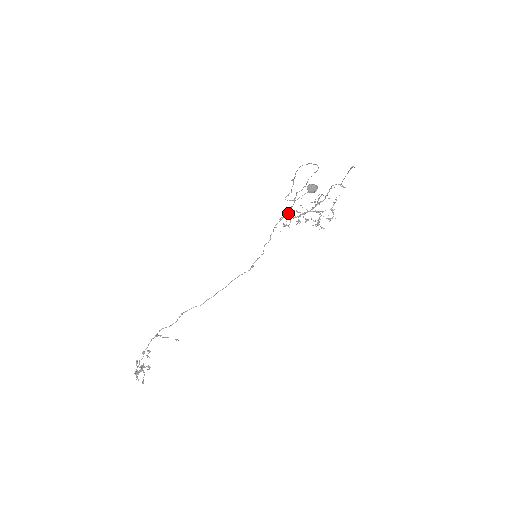
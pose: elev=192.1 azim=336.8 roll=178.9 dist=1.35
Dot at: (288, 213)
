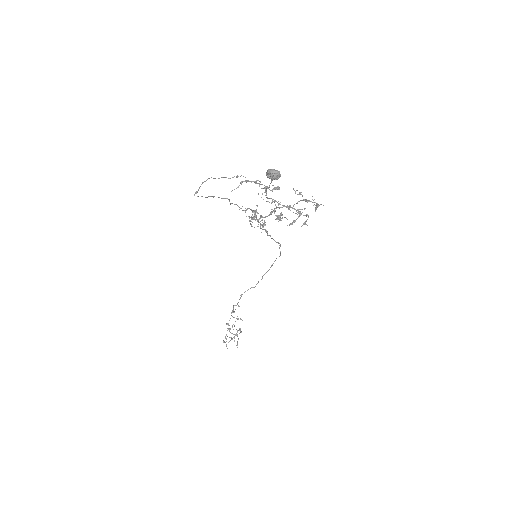
Dot at: (254, 215)
